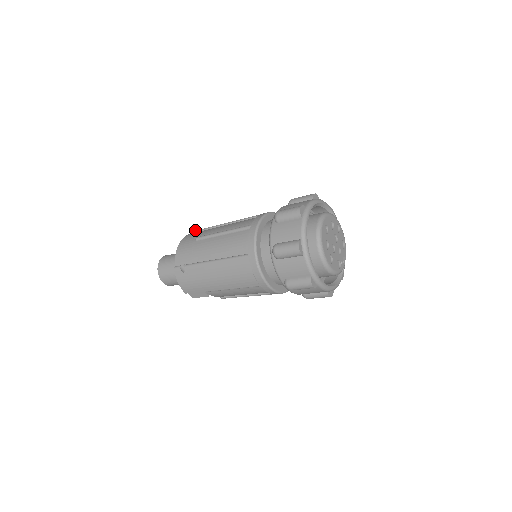
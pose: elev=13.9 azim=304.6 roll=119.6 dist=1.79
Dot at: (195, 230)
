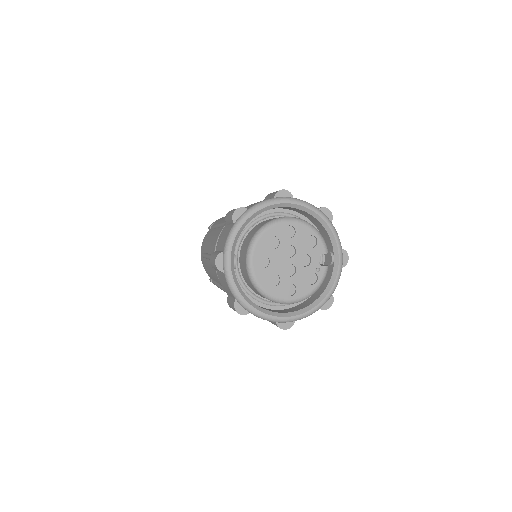
Dot at: (208, 227)
